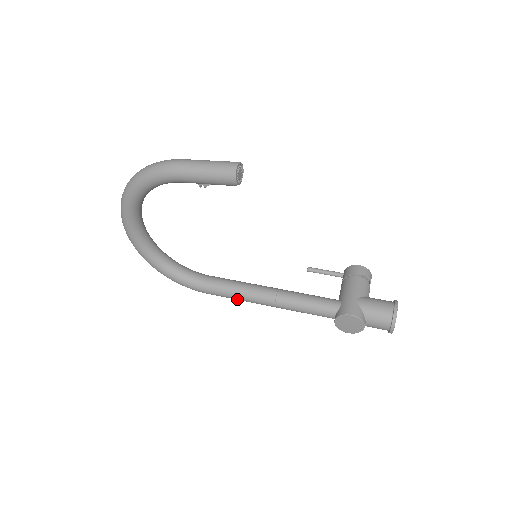
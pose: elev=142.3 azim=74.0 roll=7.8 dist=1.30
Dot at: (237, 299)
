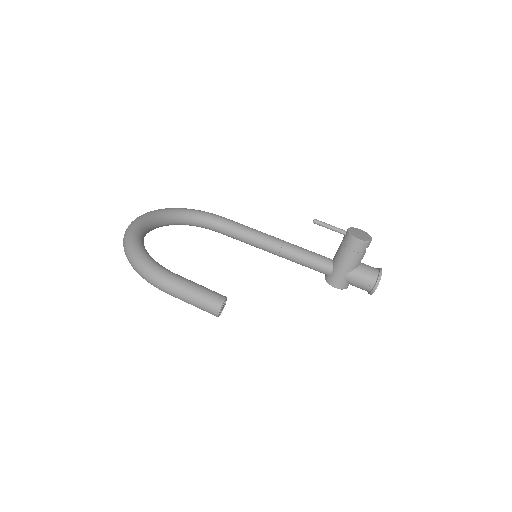
Dot at: occluded
